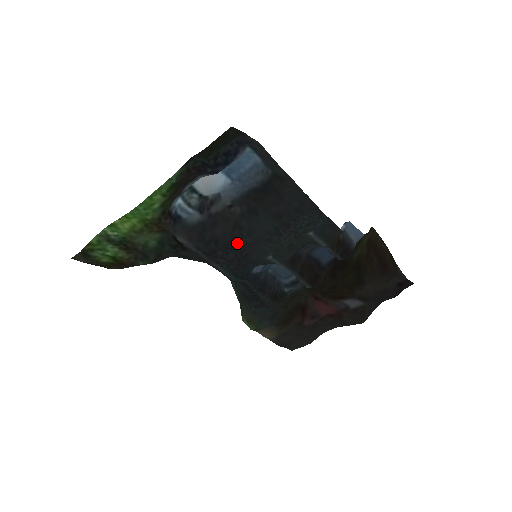
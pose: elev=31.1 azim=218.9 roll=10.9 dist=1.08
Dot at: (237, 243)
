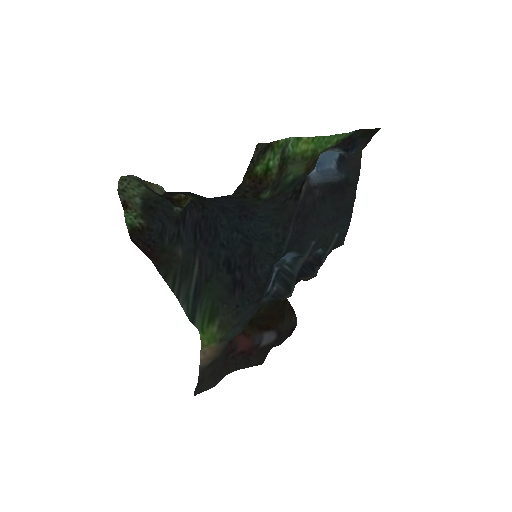
Dot at: (308, 218)
